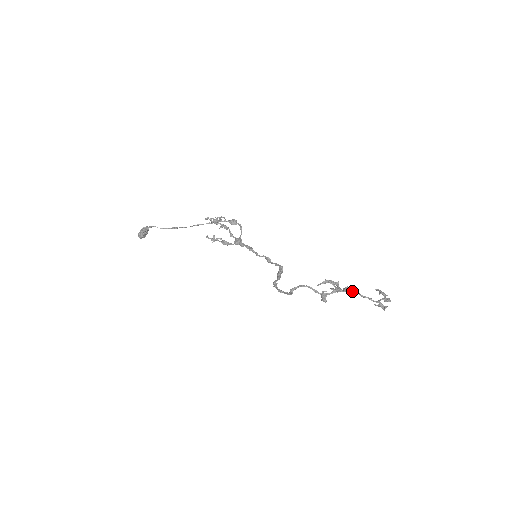
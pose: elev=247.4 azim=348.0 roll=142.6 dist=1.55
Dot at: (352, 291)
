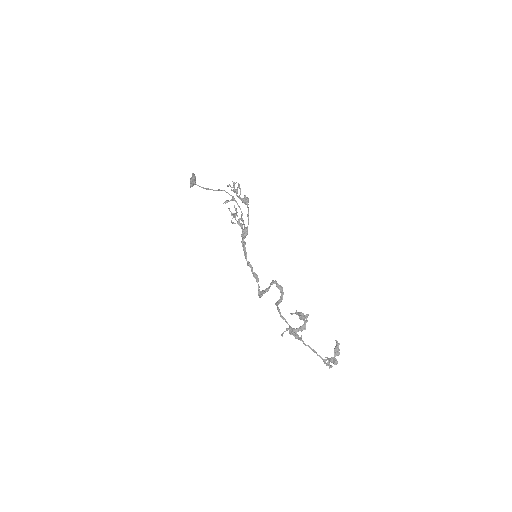
Dot at: (304, 344)
